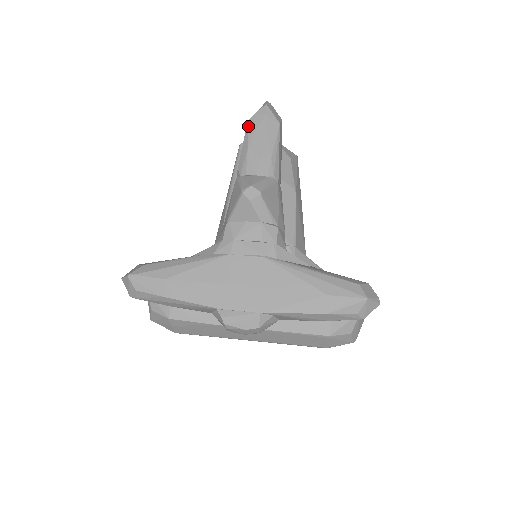
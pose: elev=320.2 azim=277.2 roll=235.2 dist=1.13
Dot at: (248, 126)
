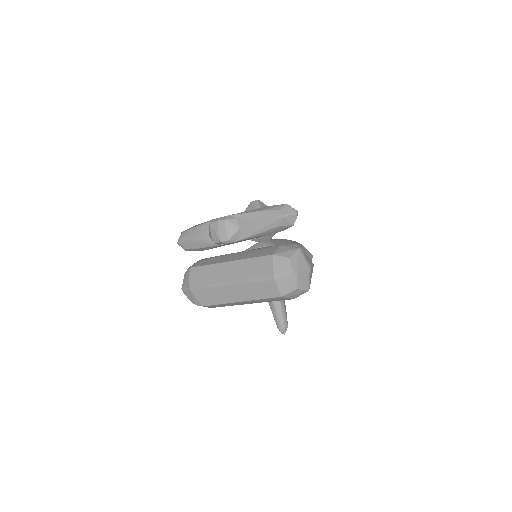
Dot at: occluded
